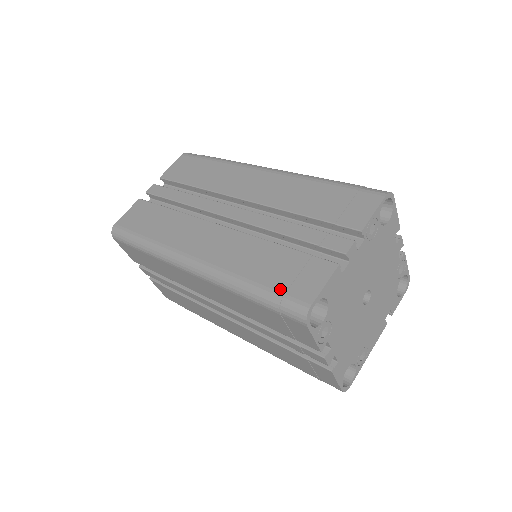
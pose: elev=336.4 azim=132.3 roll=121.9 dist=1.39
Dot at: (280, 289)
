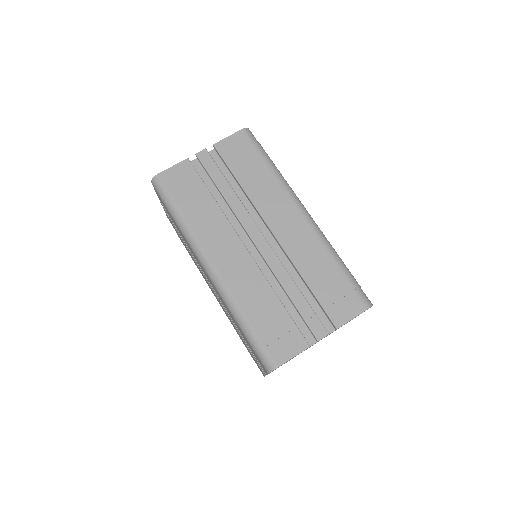
Dot at: occluded
